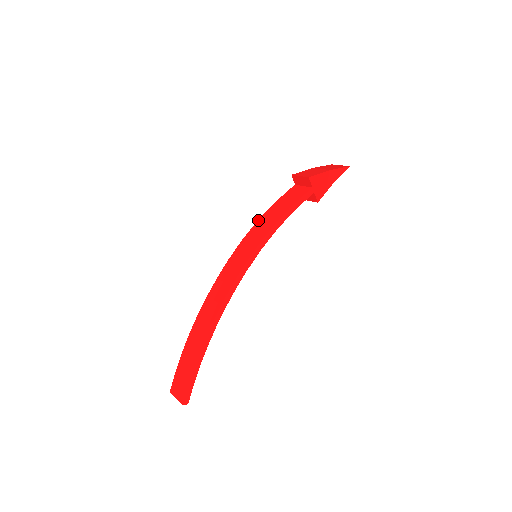
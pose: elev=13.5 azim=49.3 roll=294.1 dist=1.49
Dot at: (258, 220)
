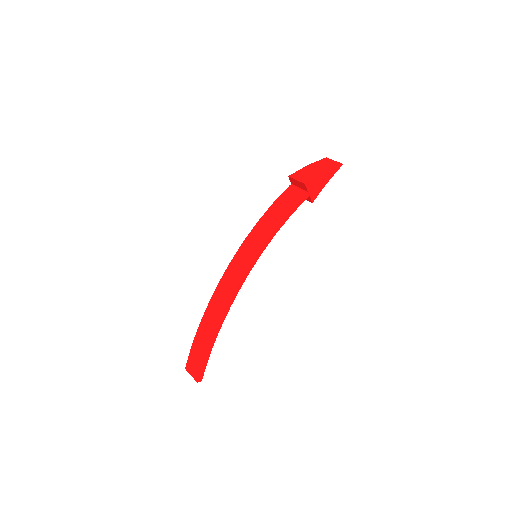
Dot at: (257, 222)
